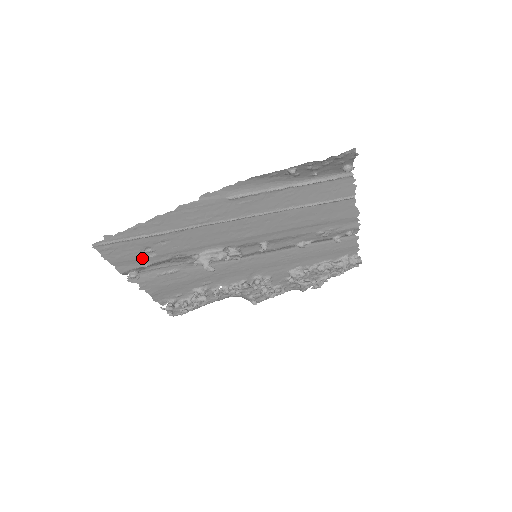
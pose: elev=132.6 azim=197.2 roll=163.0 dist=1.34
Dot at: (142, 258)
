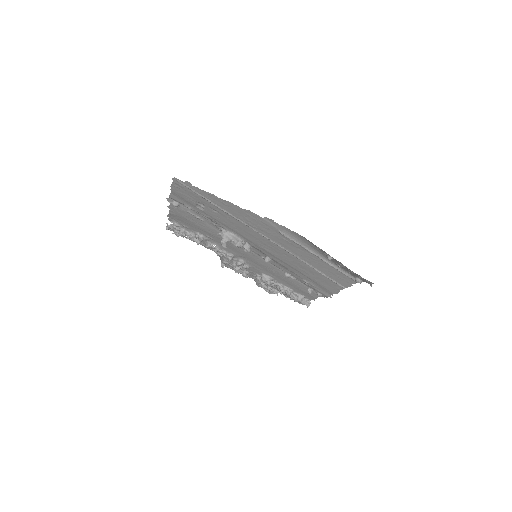
Dot at: (192, 204)
